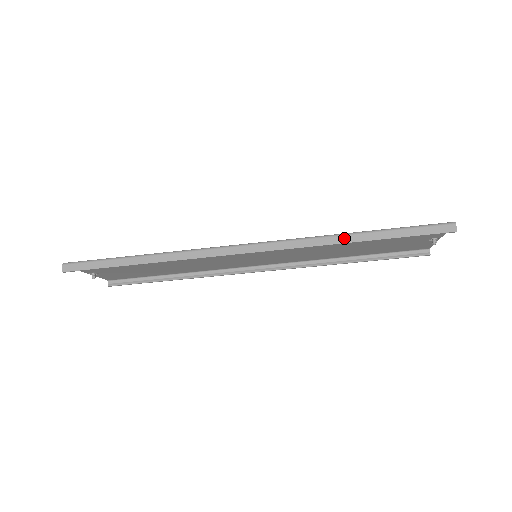
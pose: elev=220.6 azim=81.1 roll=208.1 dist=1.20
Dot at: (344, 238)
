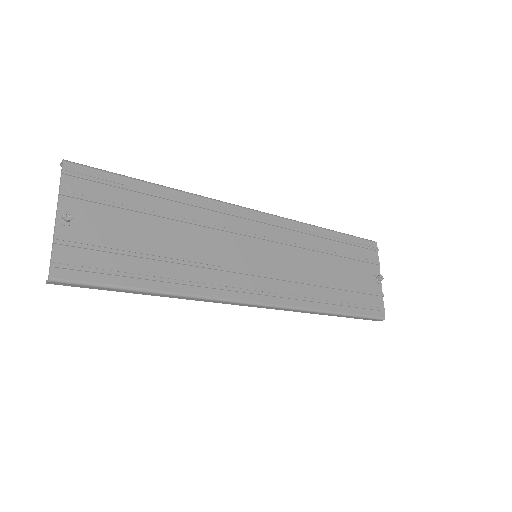
Dot at: (322, 314)
